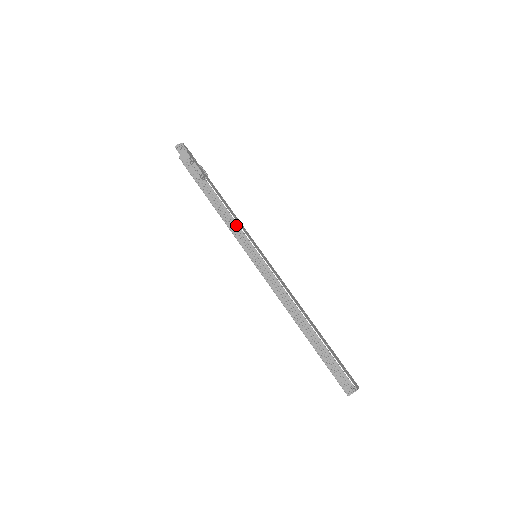
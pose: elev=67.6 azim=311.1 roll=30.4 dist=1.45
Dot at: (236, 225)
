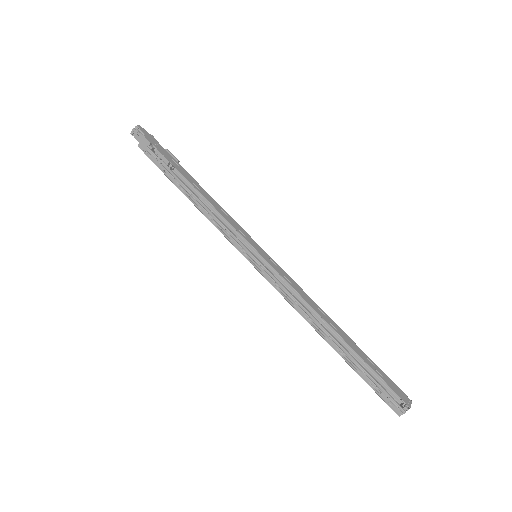
Dot at: (225, 219)
